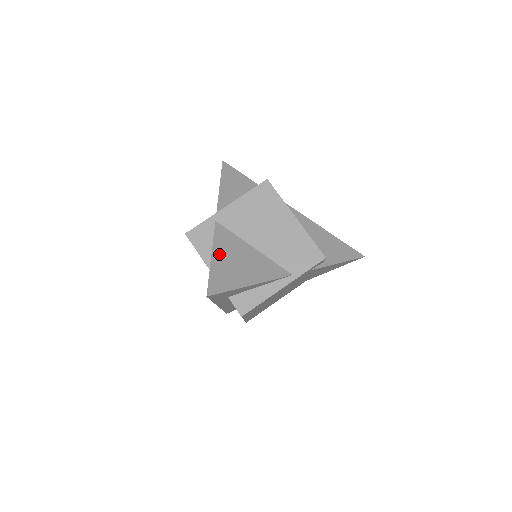
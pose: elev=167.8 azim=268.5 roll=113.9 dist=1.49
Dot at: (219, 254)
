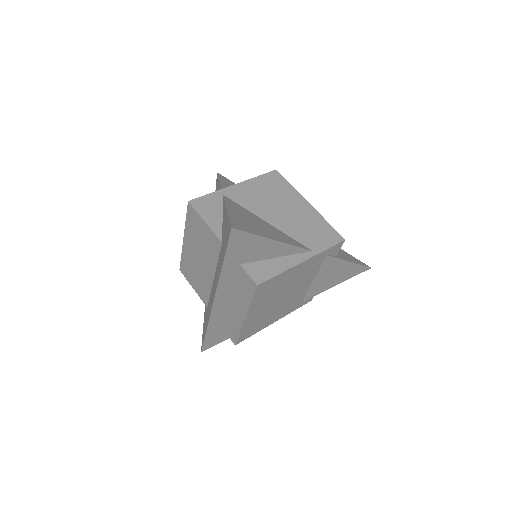
Dot at: (234, 211)
